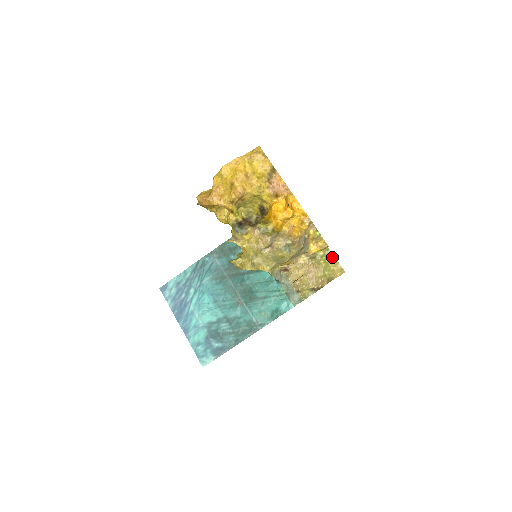
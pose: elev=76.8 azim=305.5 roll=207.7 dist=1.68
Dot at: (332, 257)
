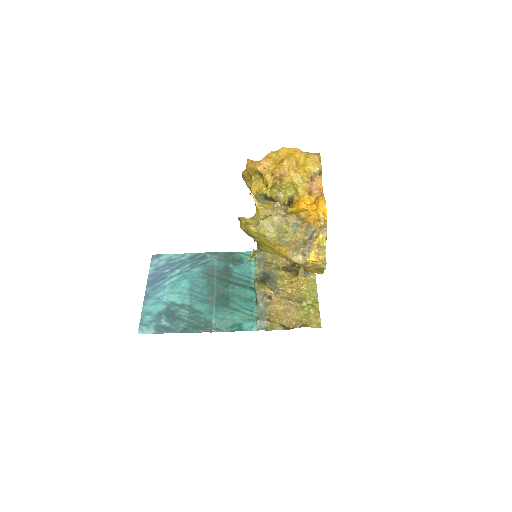
Dot at: (317, 310)
